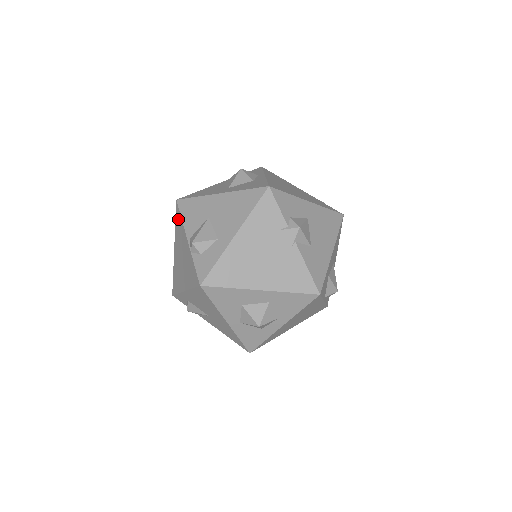
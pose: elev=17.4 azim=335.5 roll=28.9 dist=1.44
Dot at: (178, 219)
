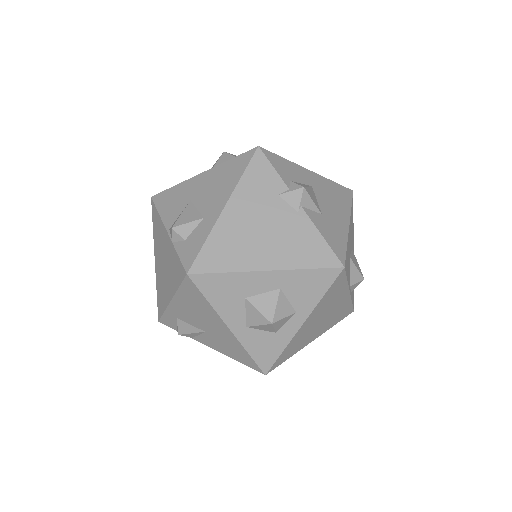
Dot at: (155, 217)
